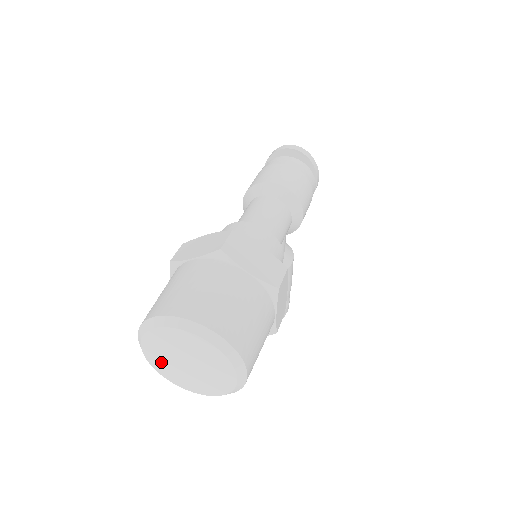
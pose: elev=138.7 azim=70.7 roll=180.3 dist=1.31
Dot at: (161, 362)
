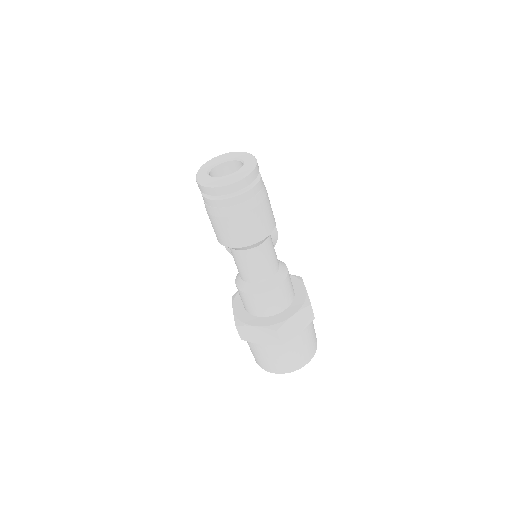
Dot at: occluded
